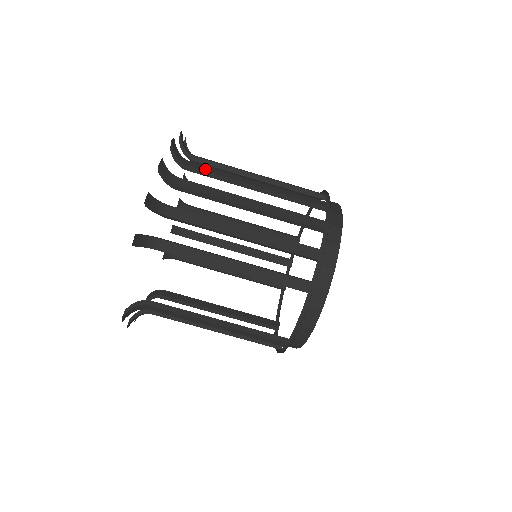
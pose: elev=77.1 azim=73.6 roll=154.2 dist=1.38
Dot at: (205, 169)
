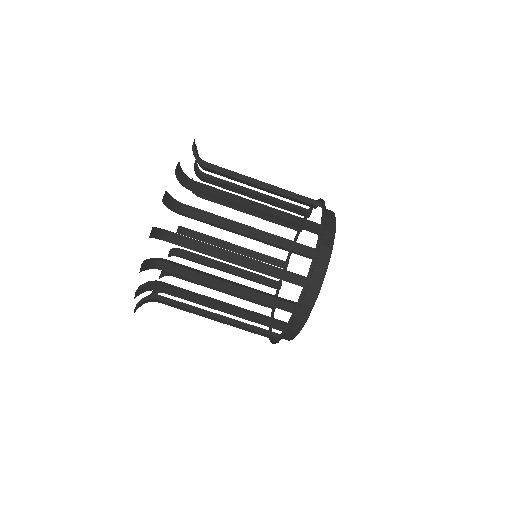
Dot at: (188, 246)
